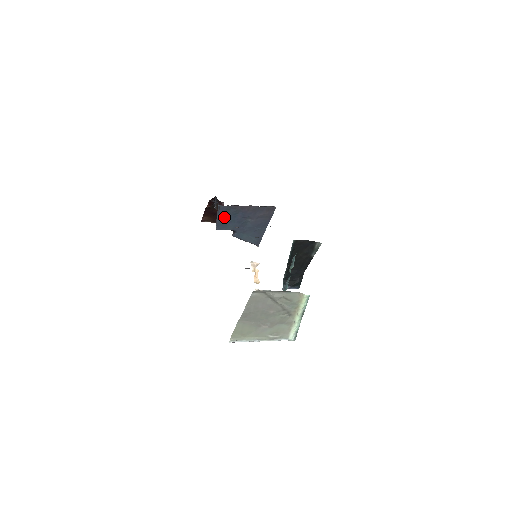
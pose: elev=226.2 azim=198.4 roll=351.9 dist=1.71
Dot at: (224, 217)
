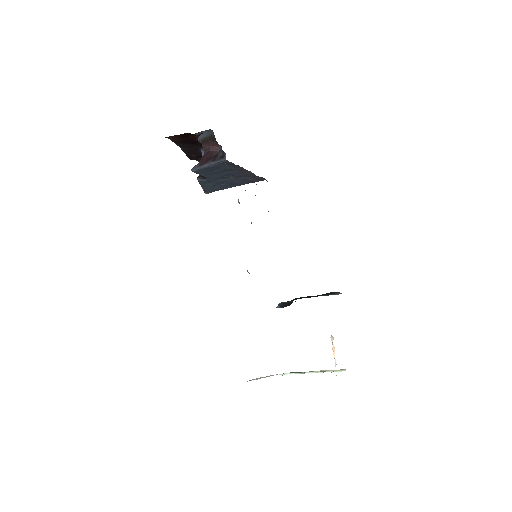
Dot at: (215, 167)
